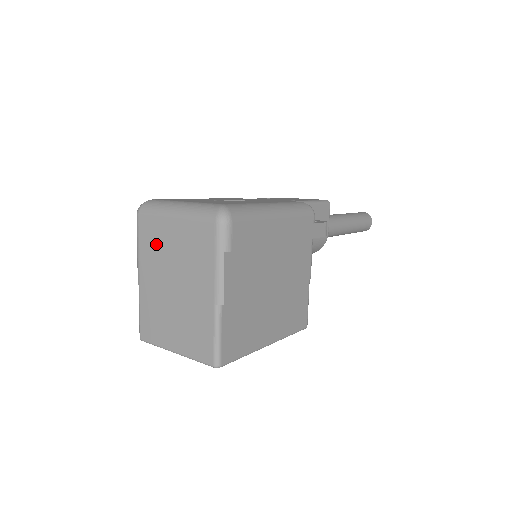
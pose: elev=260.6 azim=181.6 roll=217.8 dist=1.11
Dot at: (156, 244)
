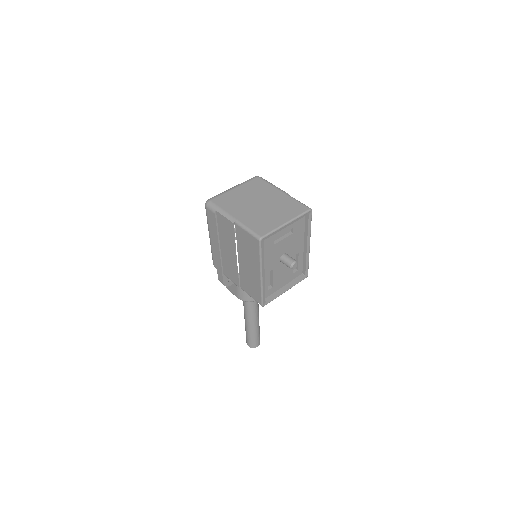
Dot at: (233, 200)
